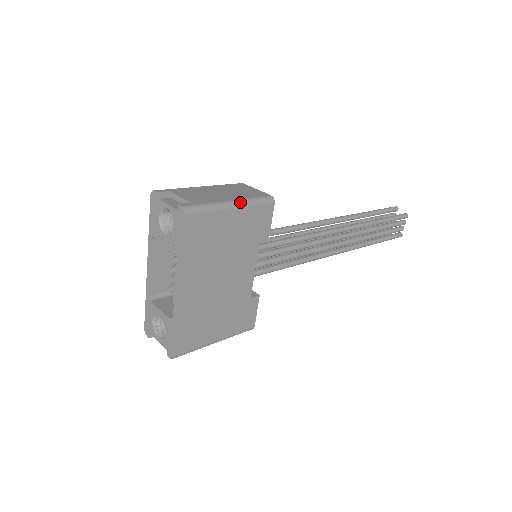
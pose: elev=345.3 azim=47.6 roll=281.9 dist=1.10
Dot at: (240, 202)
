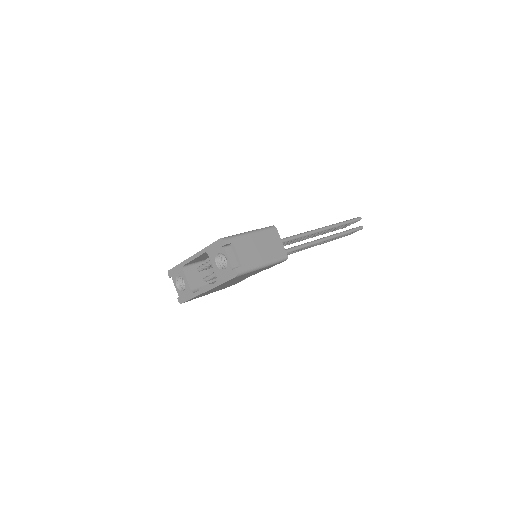
Dot at: (268, 264)
